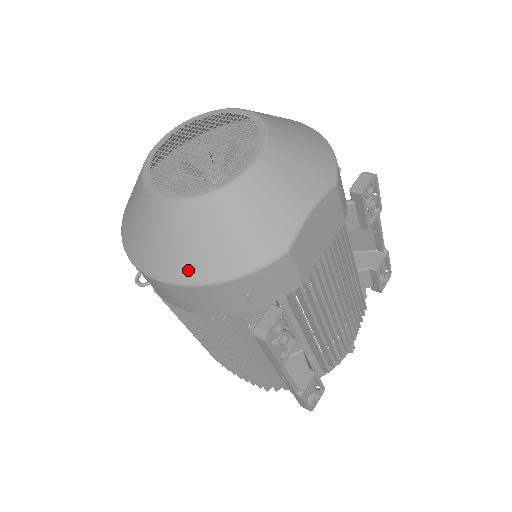
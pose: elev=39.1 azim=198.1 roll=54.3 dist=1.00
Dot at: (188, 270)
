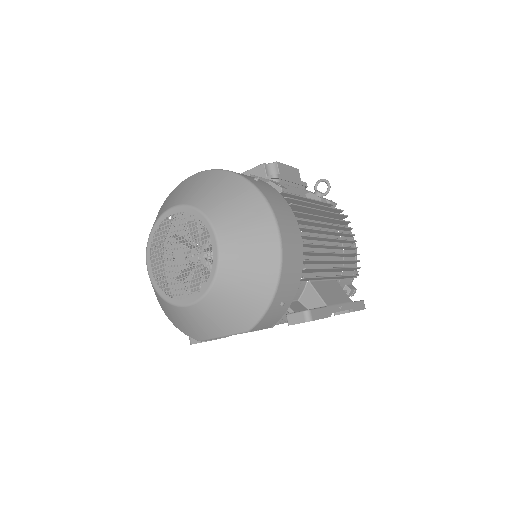
Dot at: (158, 301)
